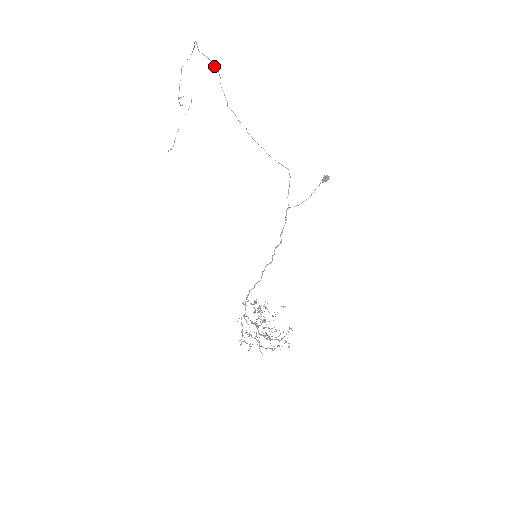
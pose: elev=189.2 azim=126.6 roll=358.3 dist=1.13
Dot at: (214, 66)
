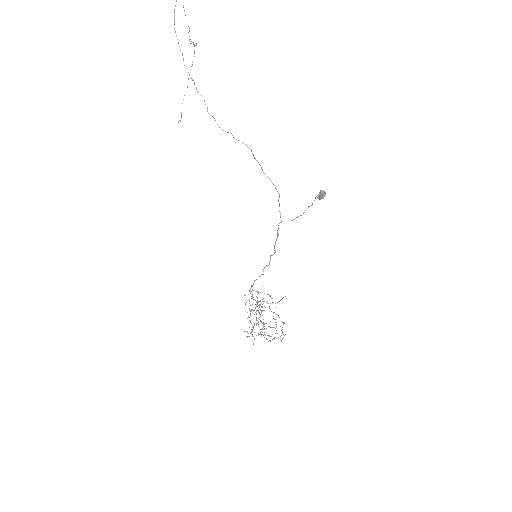
Dot at: occluded
